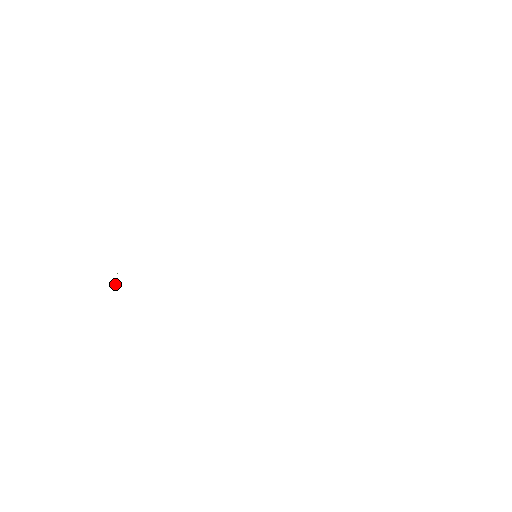
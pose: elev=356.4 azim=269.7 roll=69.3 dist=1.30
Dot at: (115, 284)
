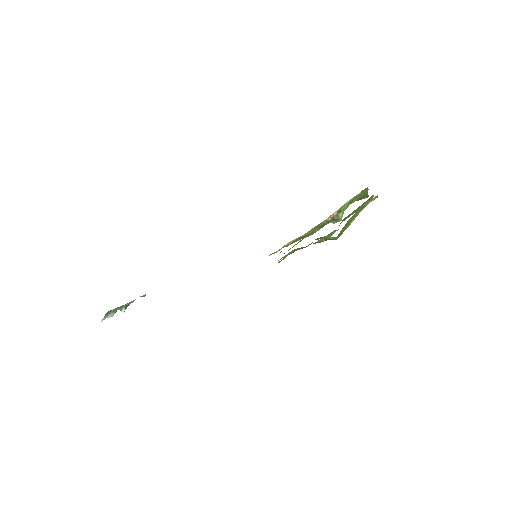
Dot at: (123, 307)
